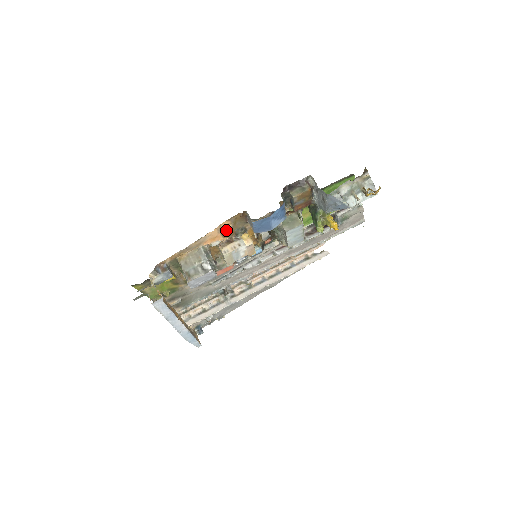
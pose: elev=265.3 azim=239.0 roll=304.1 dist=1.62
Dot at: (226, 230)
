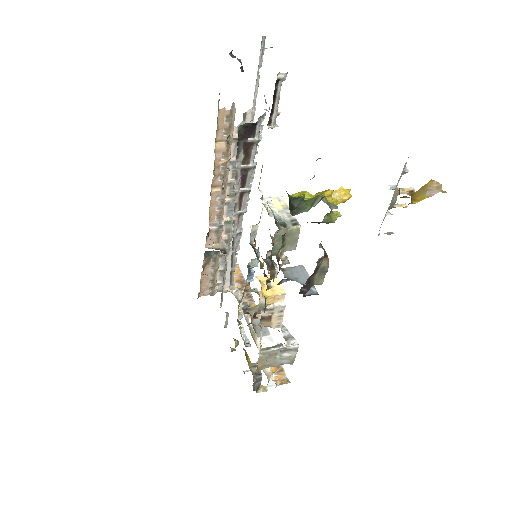
Dot at: occluded
